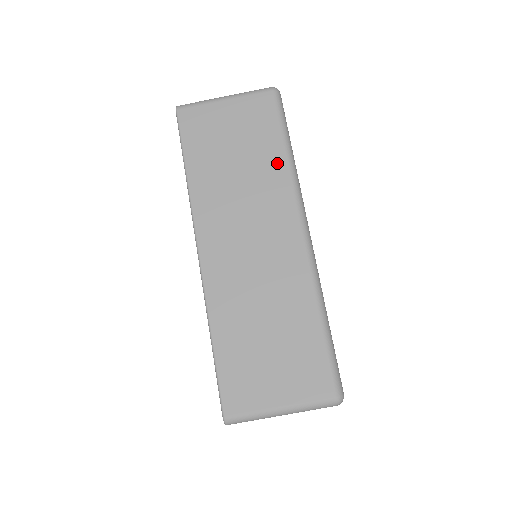
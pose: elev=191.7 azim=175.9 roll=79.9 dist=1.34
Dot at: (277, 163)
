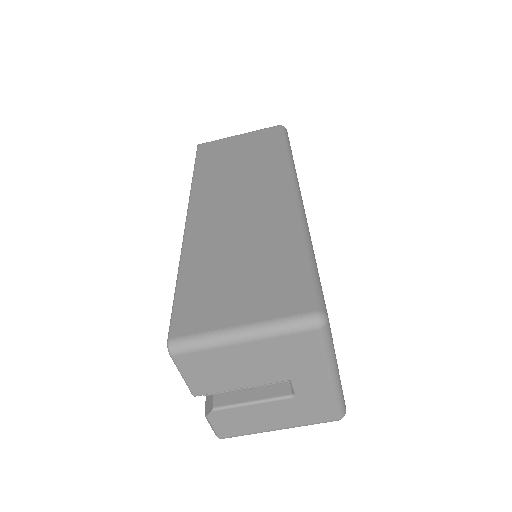
Dot at: (275, 157)
